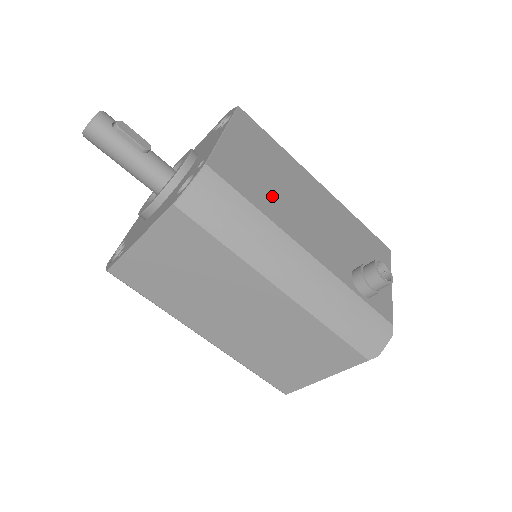
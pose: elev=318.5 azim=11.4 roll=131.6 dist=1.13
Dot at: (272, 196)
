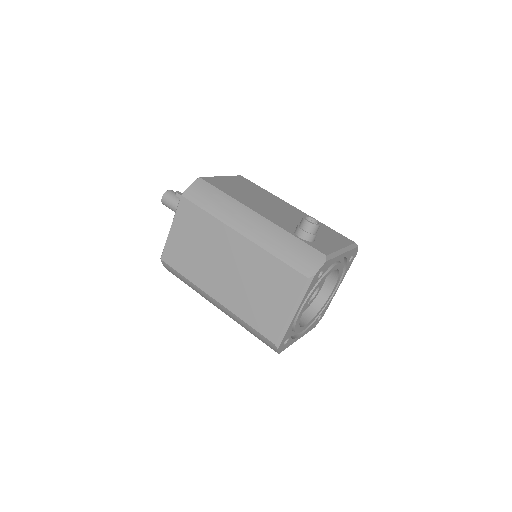
Dot at: (242, 196)
